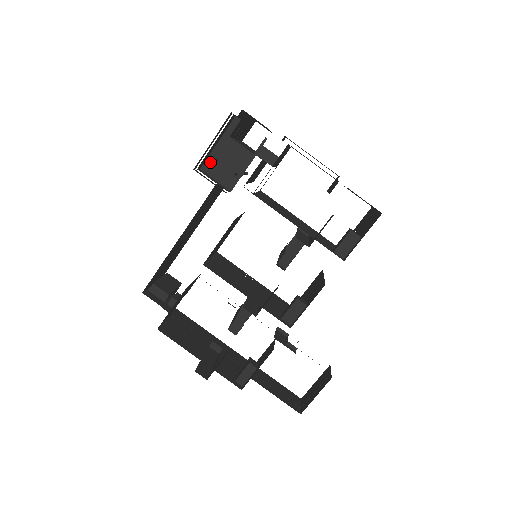
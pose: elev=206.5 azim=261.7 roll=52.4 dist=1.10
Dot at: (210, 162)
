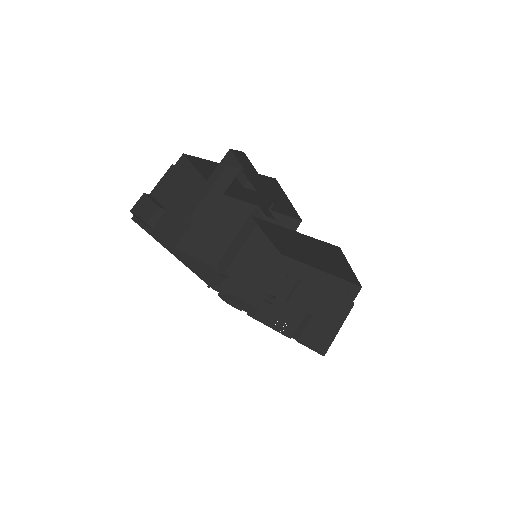
Dot at: occluded
